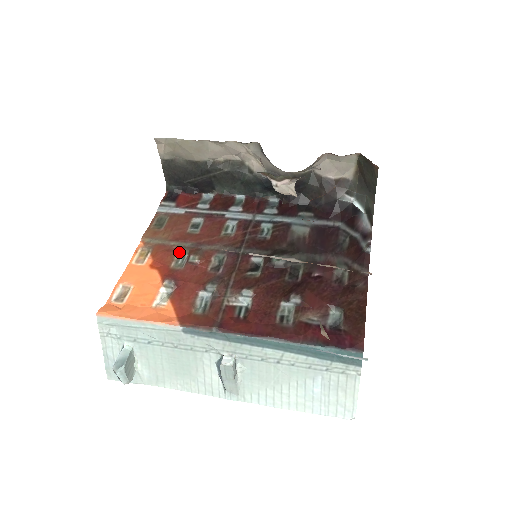
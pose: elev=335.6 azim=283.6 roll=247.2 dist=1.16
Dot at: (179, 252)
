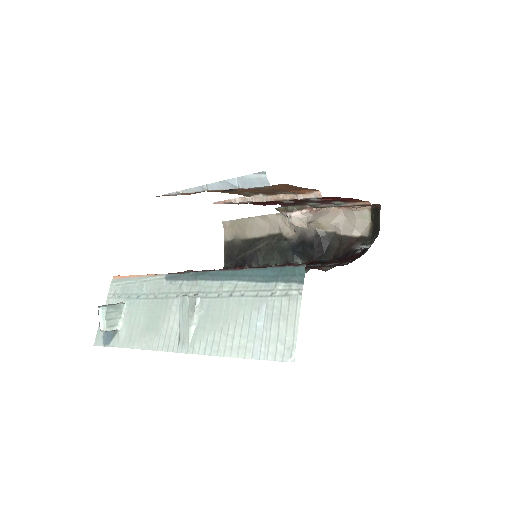
Dot at: occluded
